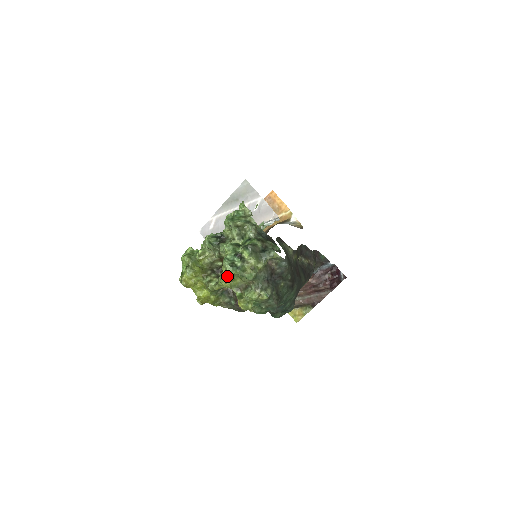
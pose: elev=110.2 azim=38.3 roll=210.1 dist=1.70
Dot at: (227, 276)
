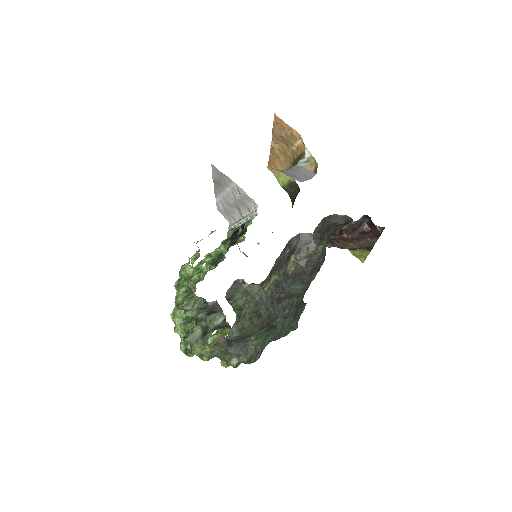
Dot at: occluded
